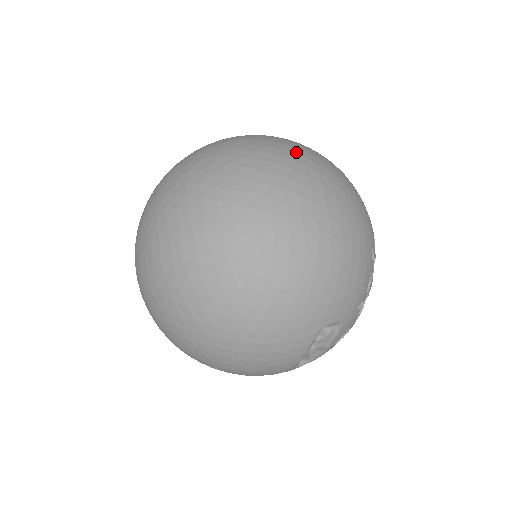
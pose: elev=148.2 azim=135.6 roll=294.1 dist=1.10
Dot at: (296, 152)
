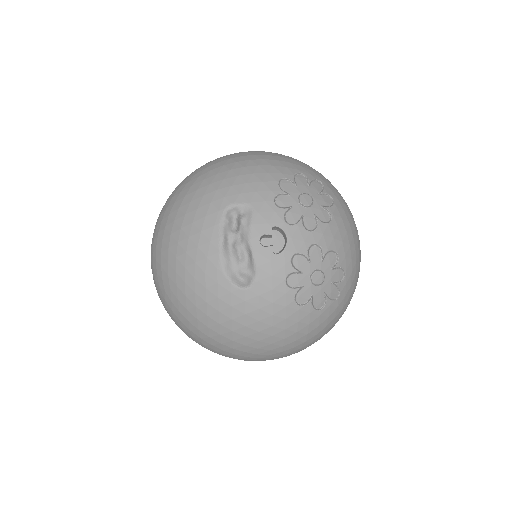
Dot at: occluded
